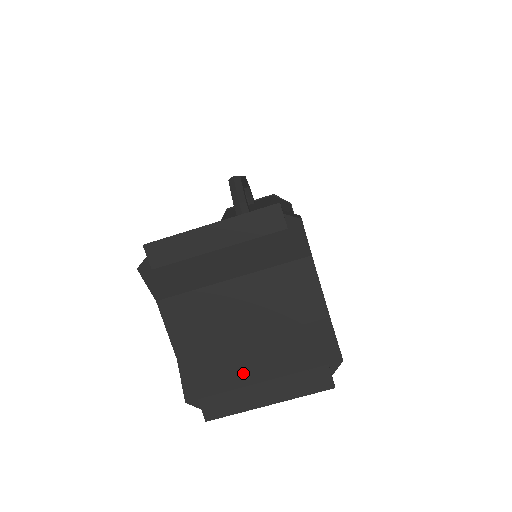
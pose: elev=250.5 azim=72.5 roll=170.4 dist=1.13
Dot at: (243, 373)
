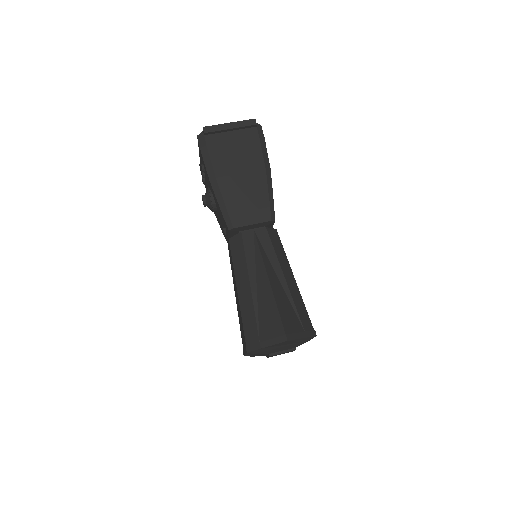
Dot at: occluded
